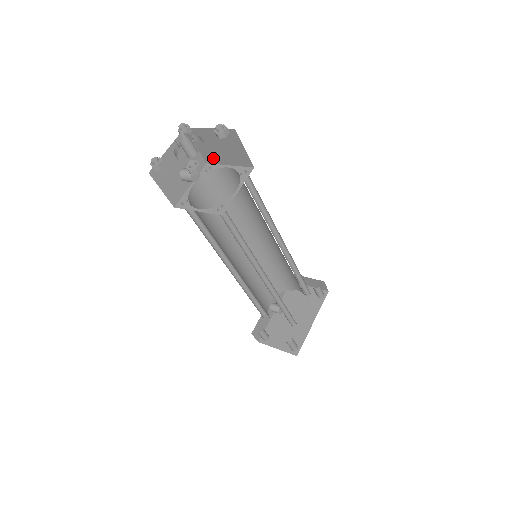
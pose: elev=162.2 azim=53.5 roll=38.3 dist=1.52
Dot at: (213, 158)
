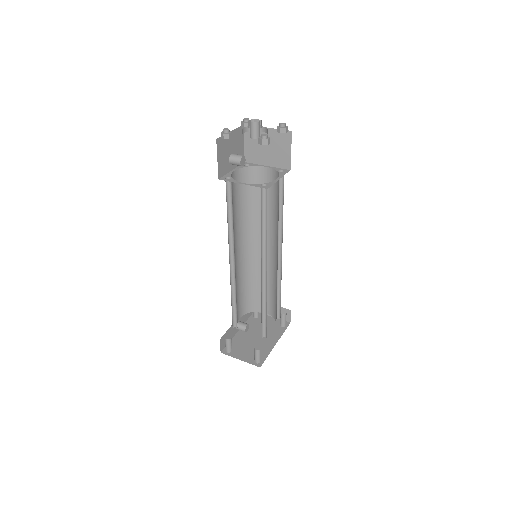
Dot at: (254, 157)
